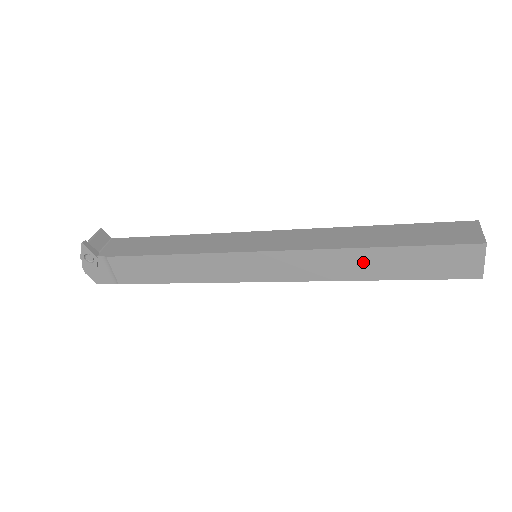
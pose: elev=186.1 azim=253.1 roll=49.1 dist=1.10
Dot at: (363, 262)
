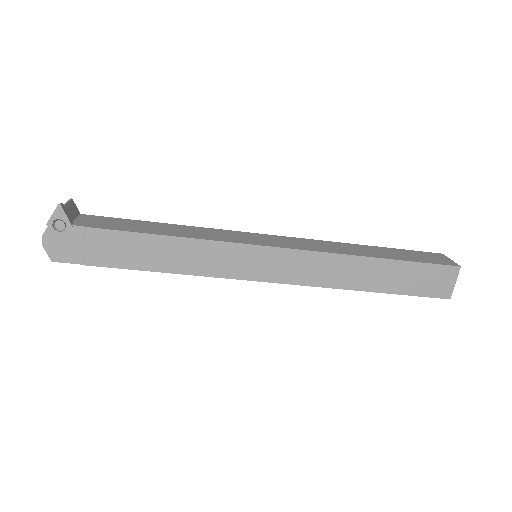
Dot at: (364, 271)
